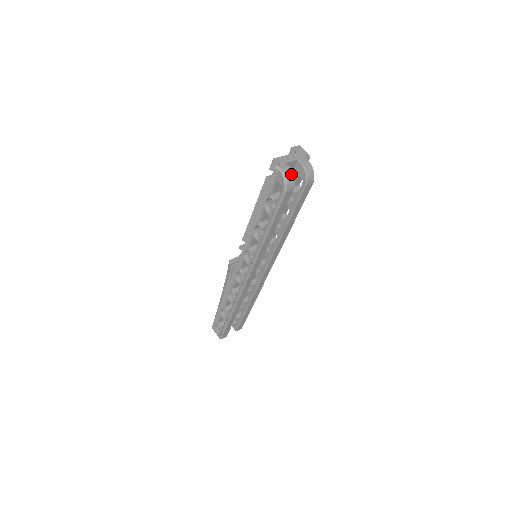
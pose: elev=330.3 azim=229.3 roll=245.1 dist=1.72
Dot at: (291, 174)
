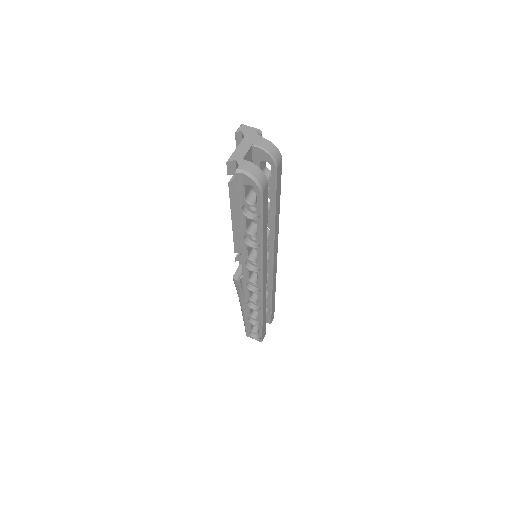
Dot at: (256, 168)
